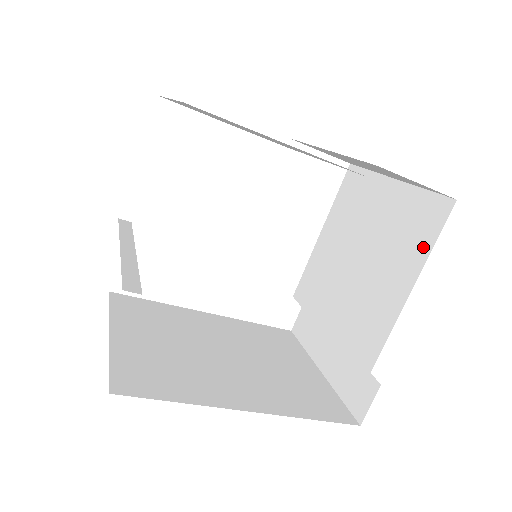
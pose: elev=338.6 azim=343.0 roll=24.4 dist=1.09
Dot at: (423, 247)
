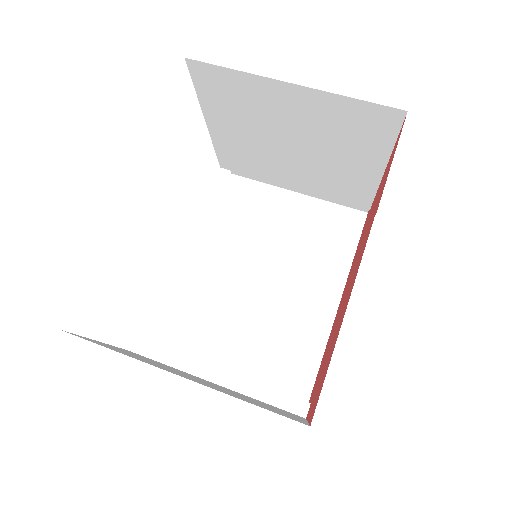
Dot at: (382, 143)
